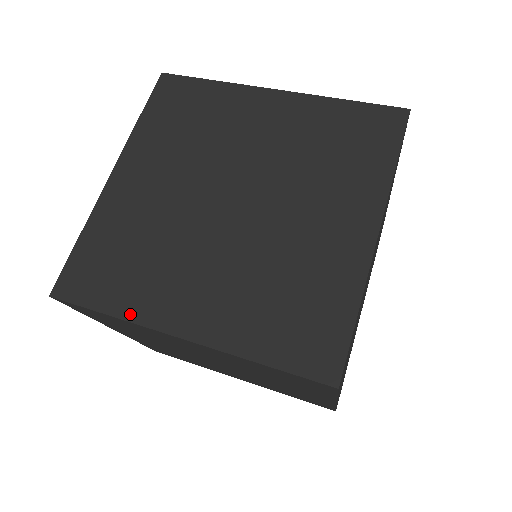
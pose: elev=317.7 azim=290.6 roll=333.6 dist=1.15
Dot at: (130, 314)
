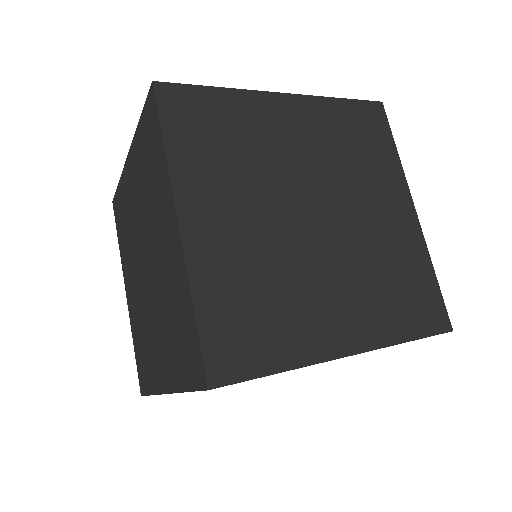
Dot at: (299, 360)
